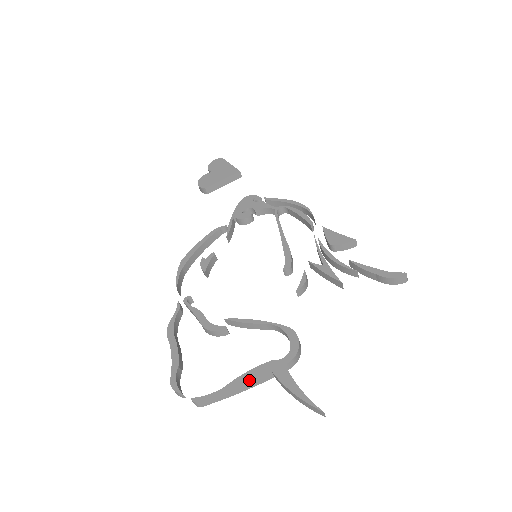
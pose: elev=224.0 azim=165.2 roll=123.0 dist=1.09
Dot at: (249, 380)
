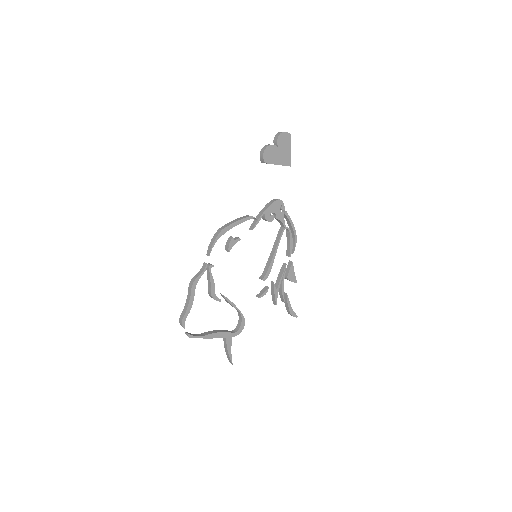
Dot at: (216, 337)
